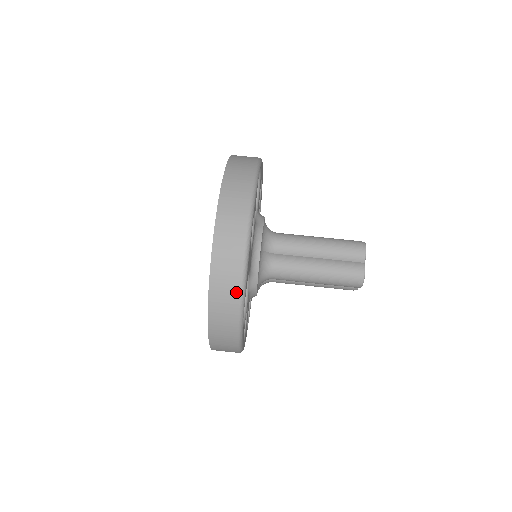
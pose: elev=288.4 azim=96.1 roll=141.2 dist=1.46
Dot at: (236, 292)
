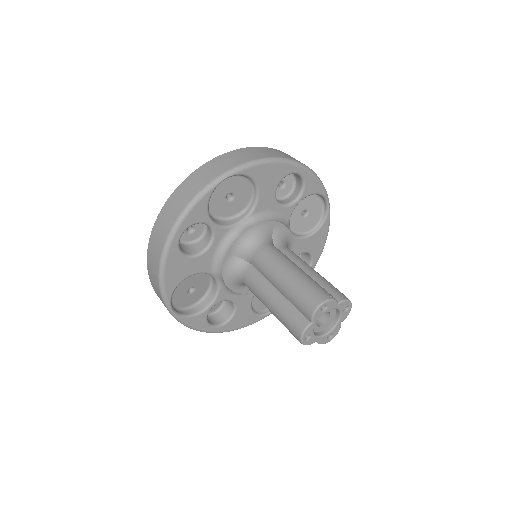
Dot at: (247, 160)
